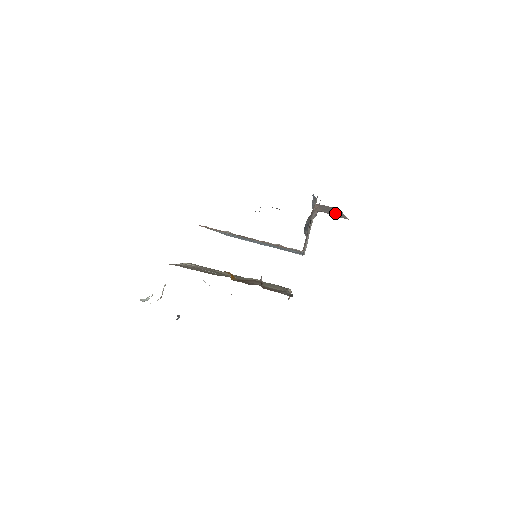
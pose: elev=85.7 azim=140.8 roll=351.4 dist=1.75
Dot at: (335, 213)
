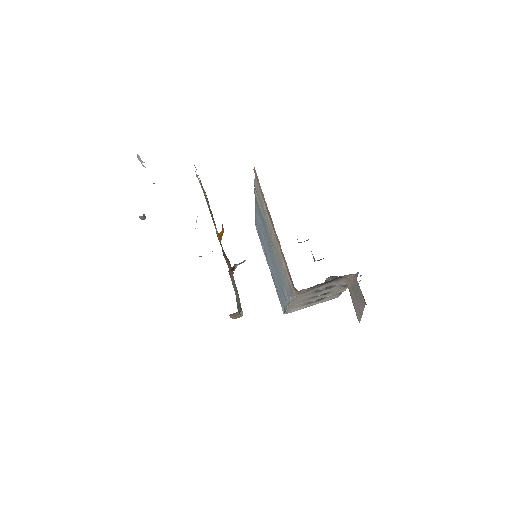
Dot at: (357, 303)
